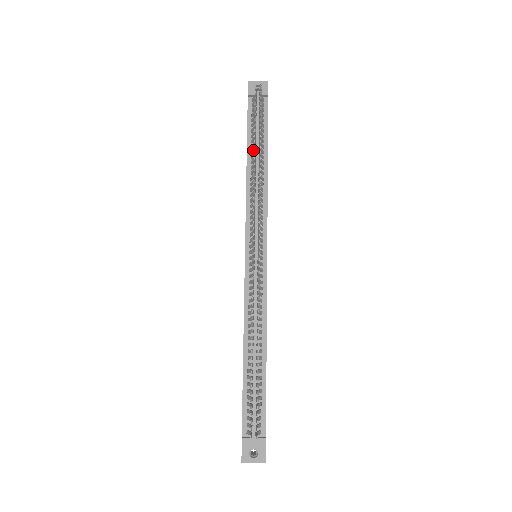
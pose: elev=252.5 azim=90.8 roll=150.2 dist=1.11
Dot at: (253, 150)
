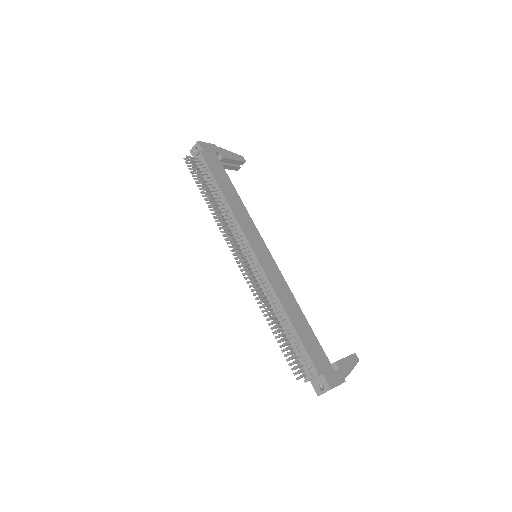
Dot at: (210, 195)
